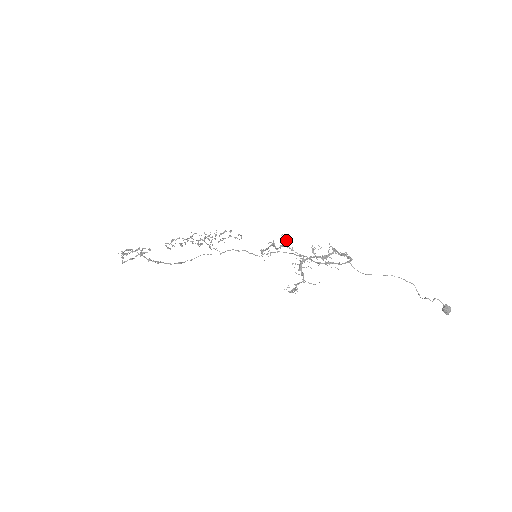
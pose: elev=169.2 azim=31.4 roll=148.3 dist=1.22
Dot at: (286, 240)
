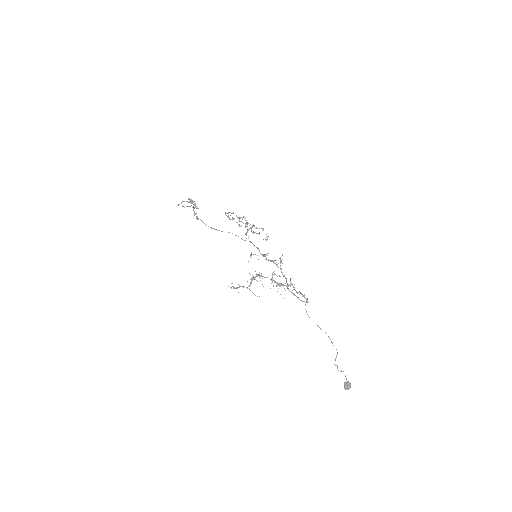
Dot at: (282, 259)
